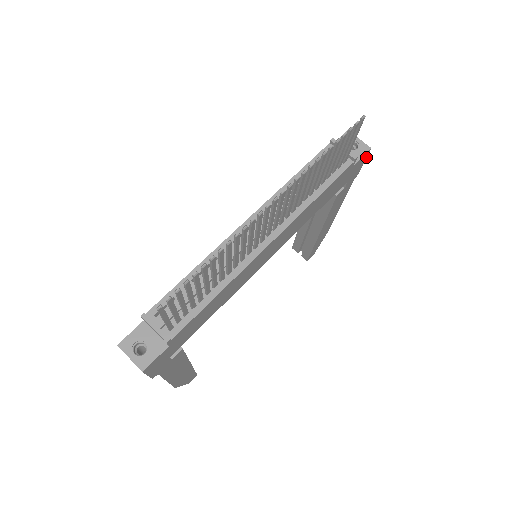
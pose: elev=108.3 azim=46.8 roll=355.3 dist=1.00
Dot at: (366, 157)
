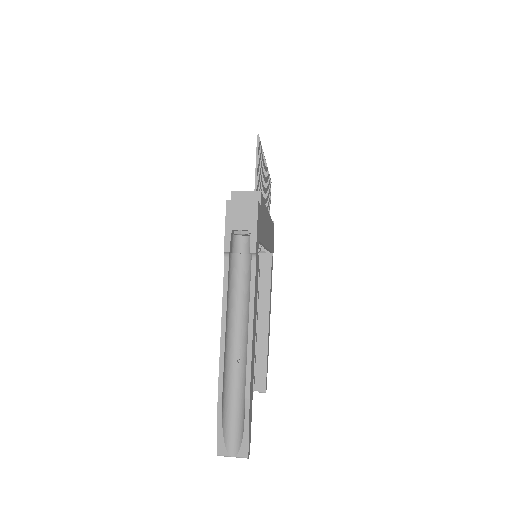
Dot at: occluded
